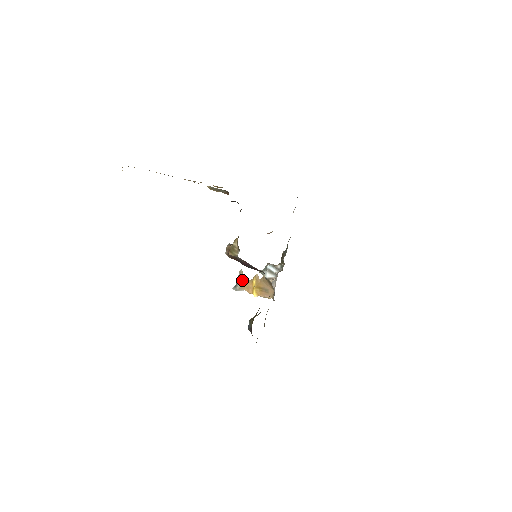
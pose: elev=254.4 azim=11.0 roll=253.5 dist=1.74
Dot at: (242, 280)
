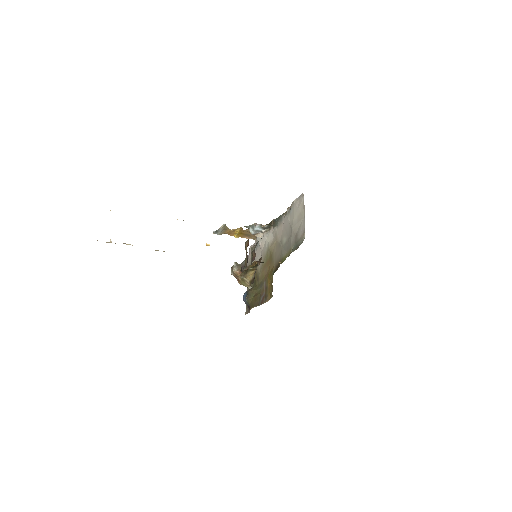
Dot at: (225, 230)
